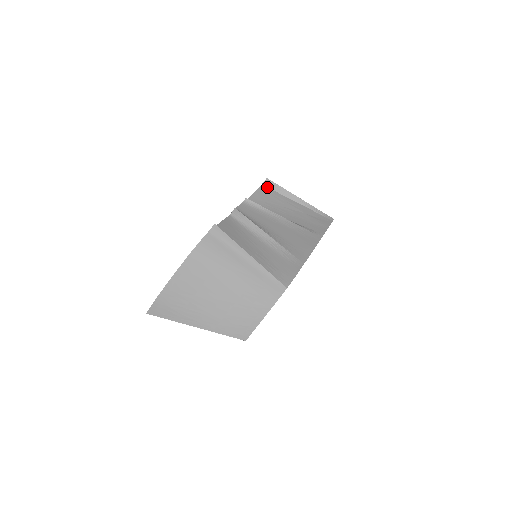
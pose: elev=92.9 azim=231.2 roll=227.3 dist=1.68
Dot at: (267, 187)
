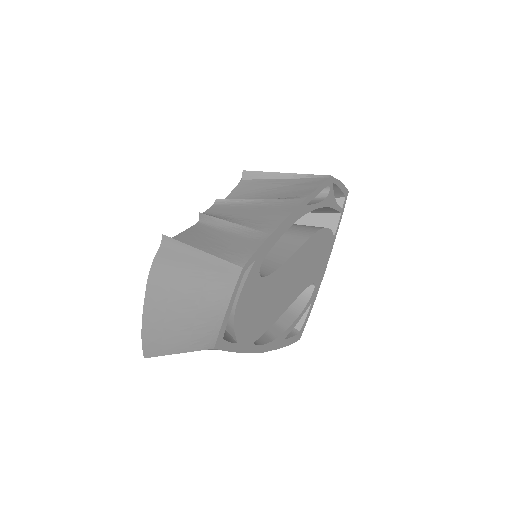
Dot at: (247, 179)
